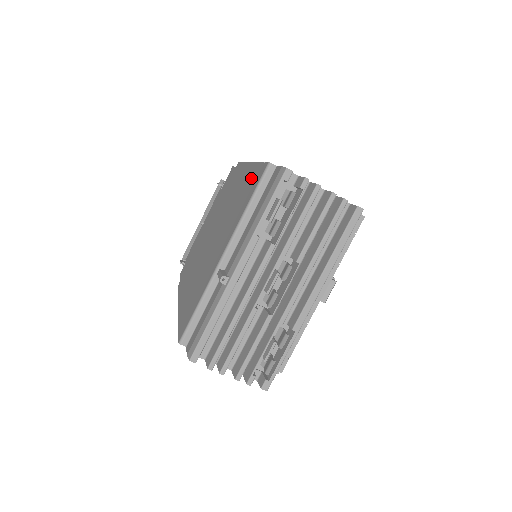
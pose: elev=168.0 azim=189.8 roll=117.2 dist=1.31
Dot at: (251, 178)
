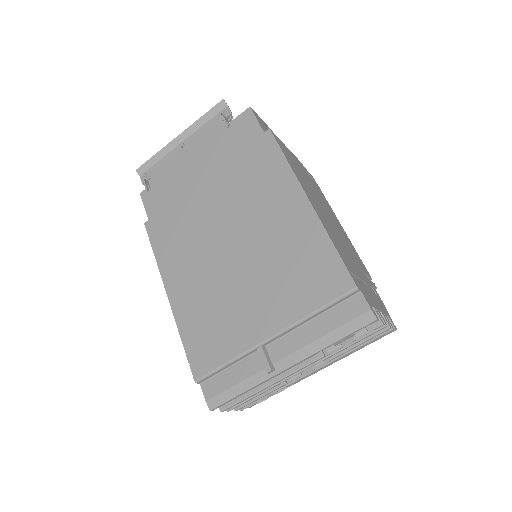
Dot at: (317, 256)
